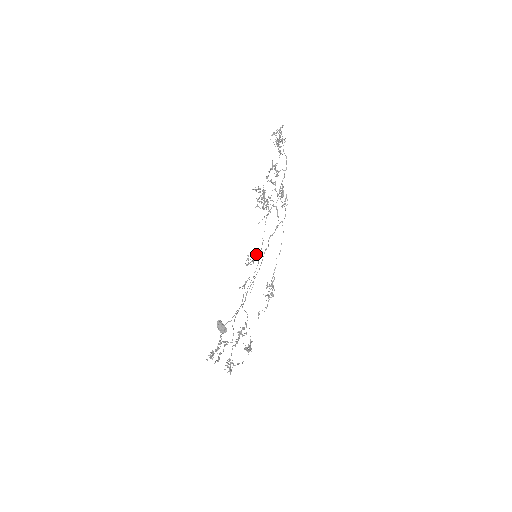
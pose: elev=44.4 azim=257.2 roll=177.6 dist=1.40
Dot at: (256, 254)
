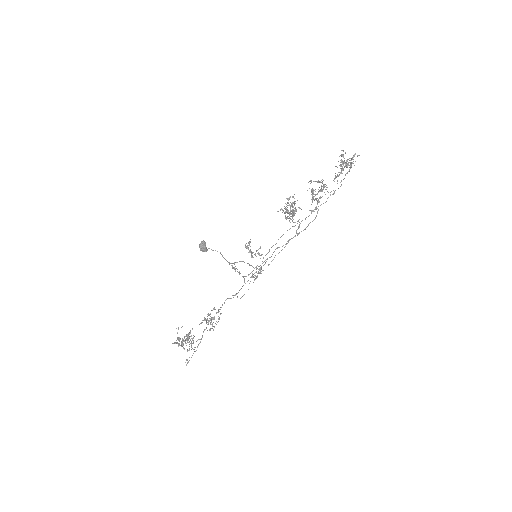
Dot at: occluded
